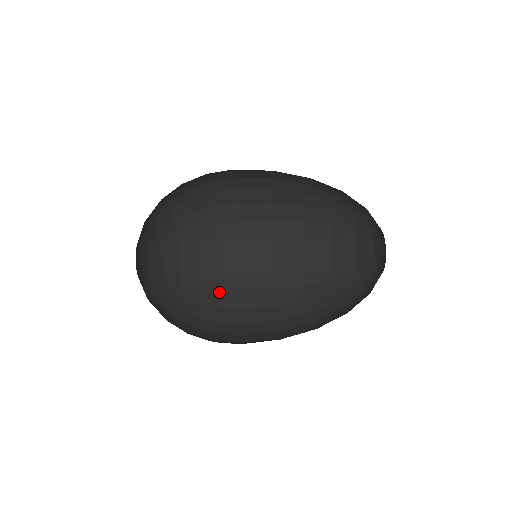
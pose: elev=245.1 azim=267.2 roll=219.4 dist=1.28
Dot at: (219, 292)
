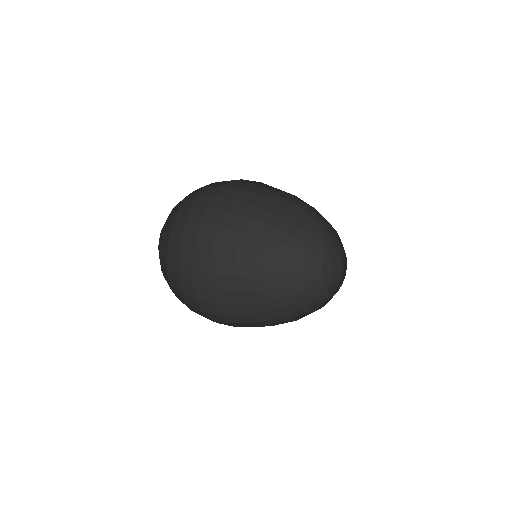
Dot at: (192, 285)
